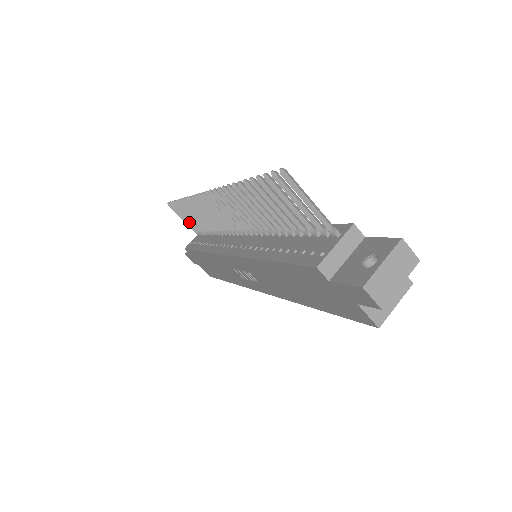
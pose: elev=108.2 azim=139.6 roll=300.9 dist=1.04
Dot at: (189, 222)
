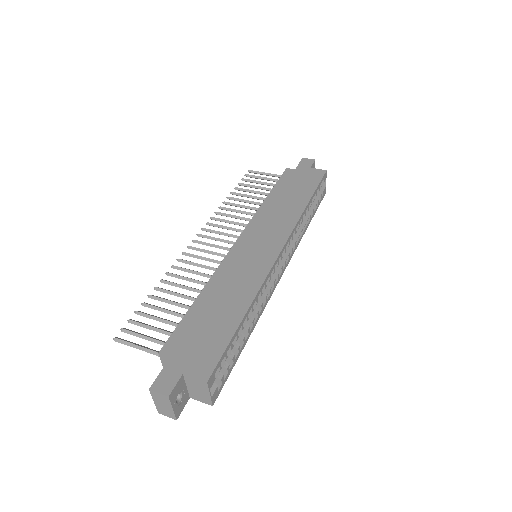
Dot at: occluded
